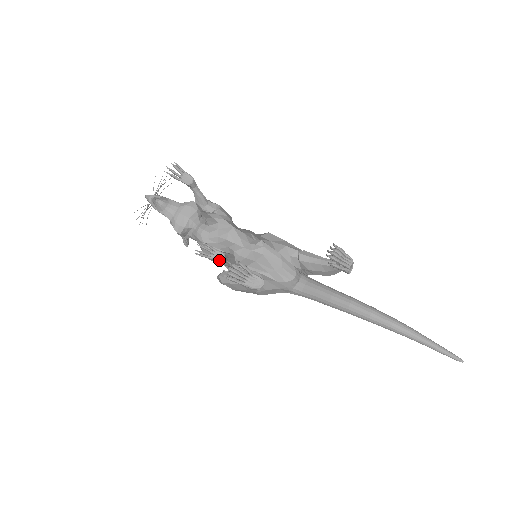
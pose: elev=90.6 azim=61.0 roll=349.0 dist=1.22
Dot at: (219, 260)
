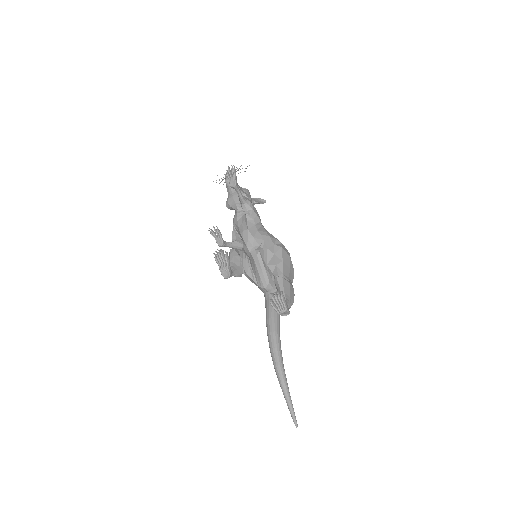
Dot at: (218, 244)
